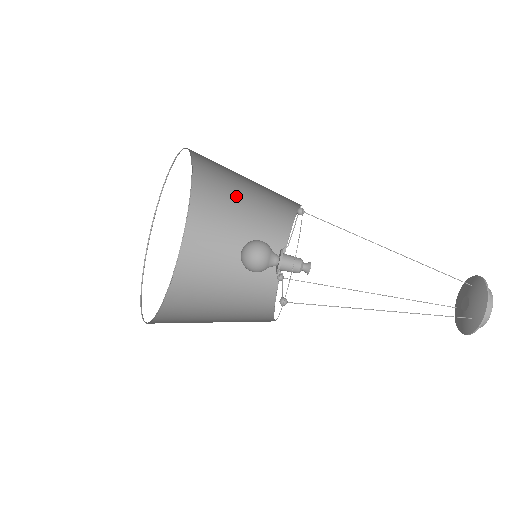
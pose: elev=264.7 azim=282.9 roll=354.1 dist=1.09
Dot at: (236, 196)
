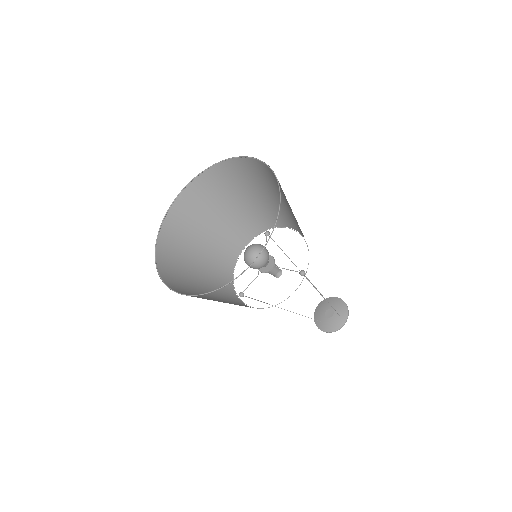
Dot at: occluded
